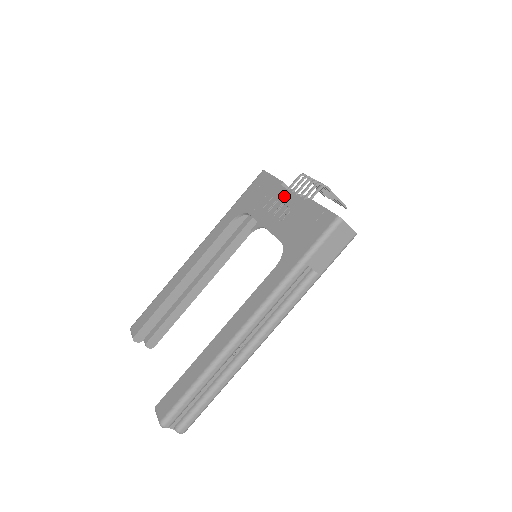
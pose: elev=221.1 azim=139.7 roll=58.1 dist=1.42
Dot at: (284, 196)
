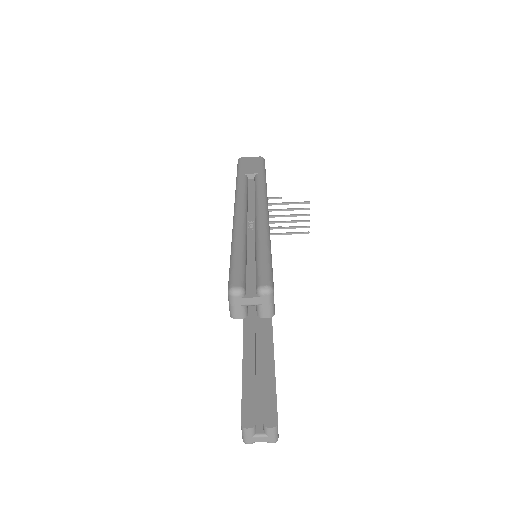
Dot at: occluded
